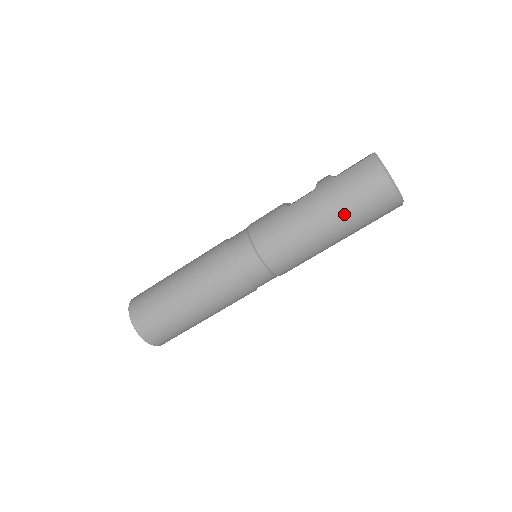
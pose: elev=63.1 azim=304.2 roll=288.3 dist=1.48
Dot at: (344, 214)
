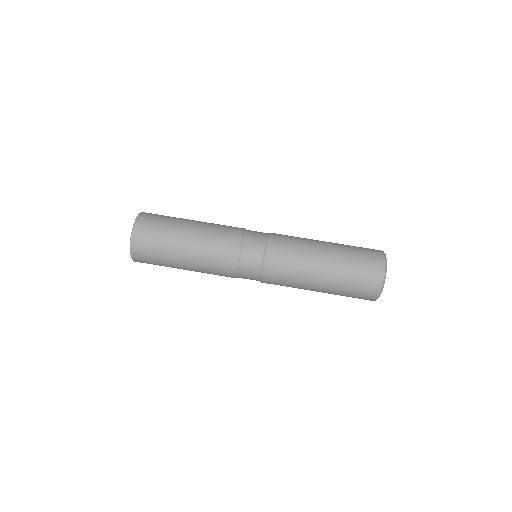
Dot at: (343, 247)
